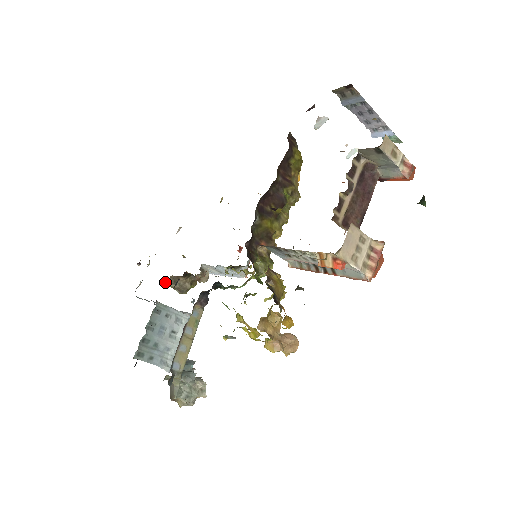
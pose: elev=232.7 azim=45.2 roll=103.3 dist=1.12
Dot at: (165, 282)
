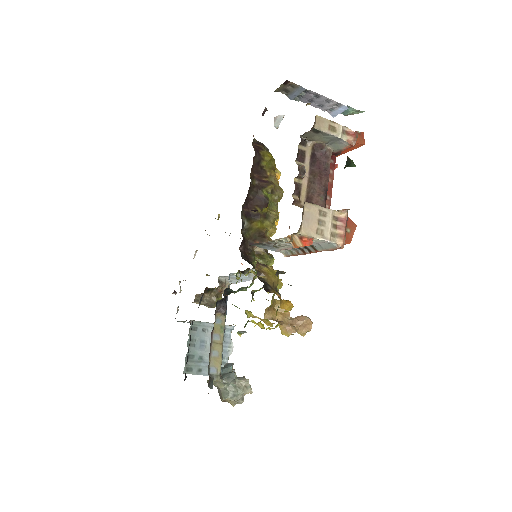
Dot at: (194, 302)
